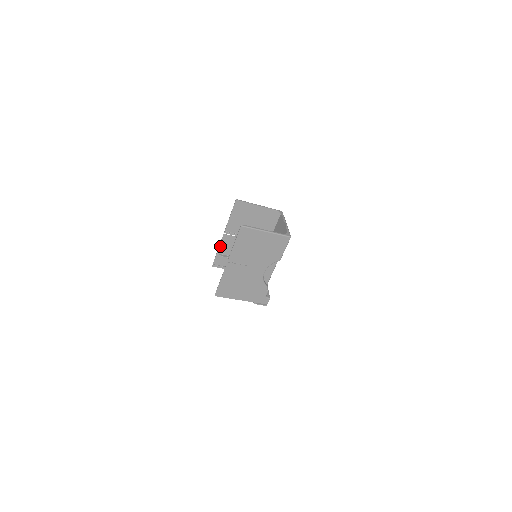
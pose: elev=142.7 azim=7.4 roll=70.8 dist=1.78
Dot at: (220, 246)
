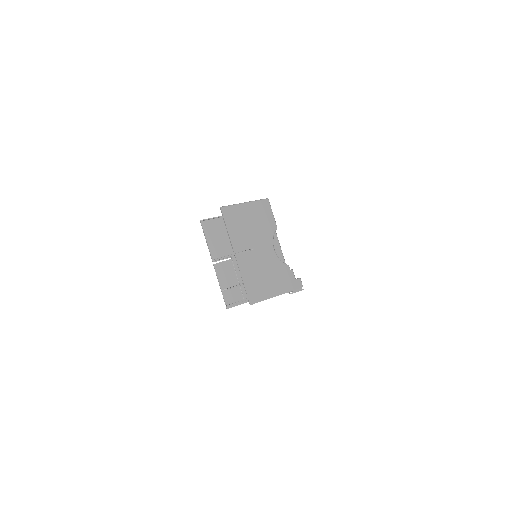
Dot at: (219, 280)
